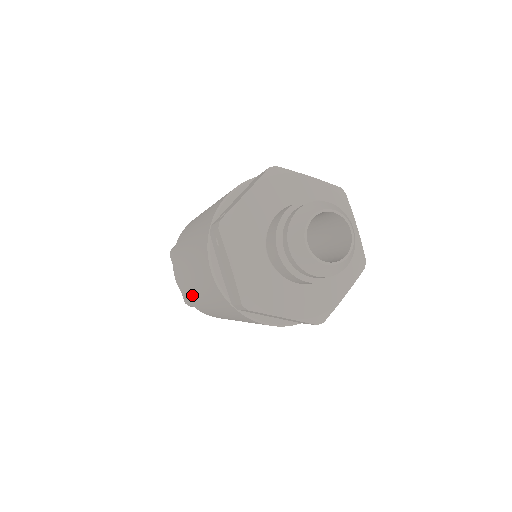
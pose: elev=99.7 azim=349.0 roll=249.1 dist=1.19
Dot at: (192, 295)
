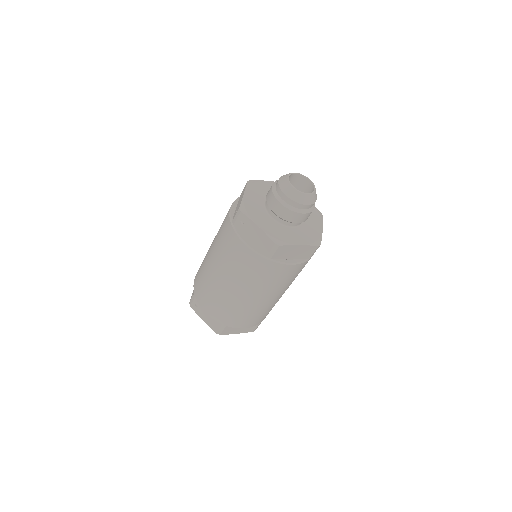
Dot at: (227, 303)
